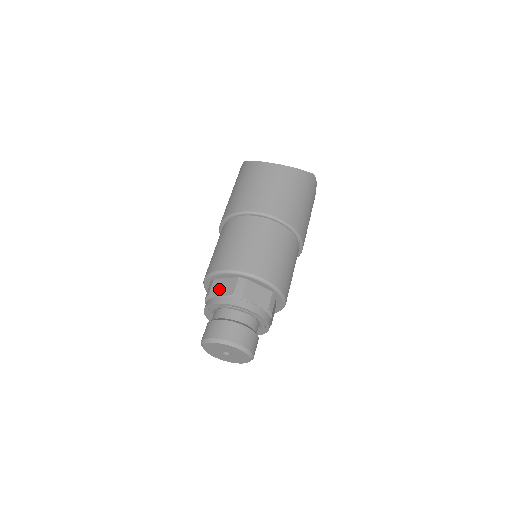
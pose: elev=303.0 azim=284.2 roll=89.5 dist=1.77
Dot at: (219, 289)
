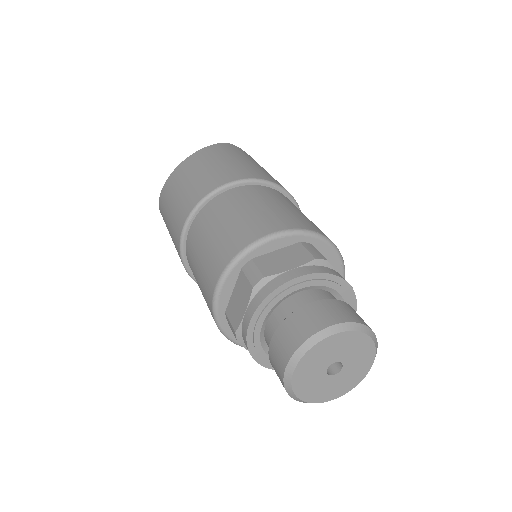
Dot at: (237, 309)
